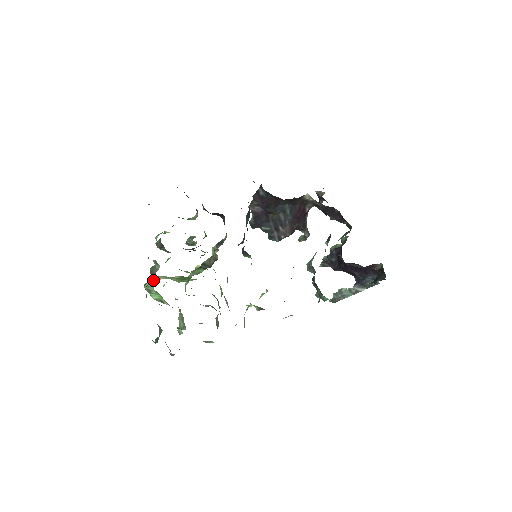
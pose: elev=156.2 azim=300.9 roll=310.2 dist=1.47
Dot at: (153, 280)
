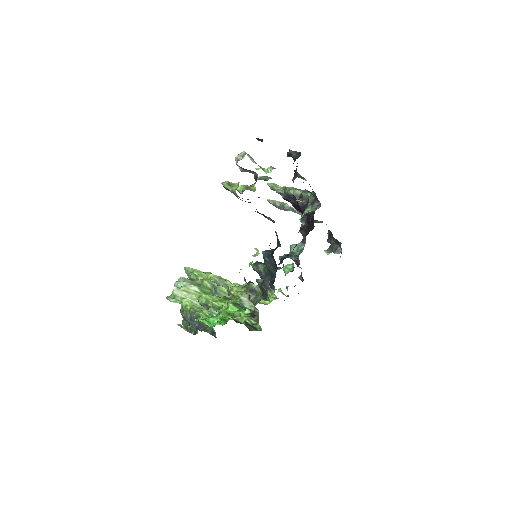
Dot at: (176, 296)
